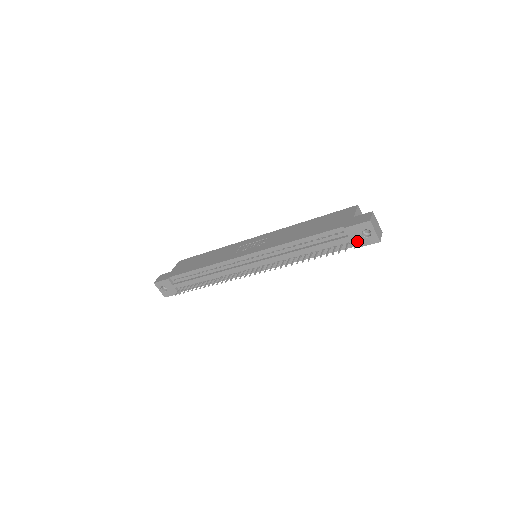
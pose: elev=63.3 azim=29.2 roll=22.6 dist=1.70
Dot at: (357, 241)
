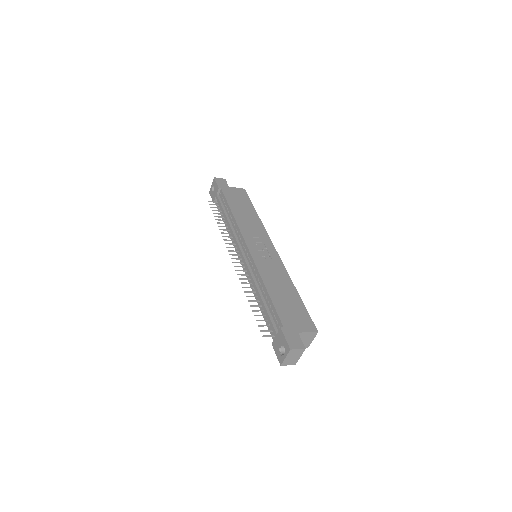
Dot at: (276, 344)
